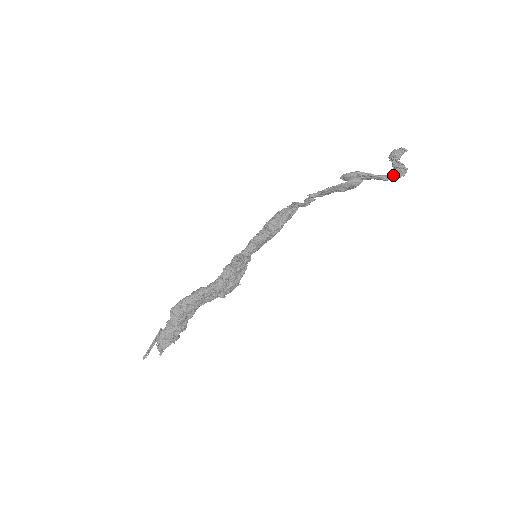
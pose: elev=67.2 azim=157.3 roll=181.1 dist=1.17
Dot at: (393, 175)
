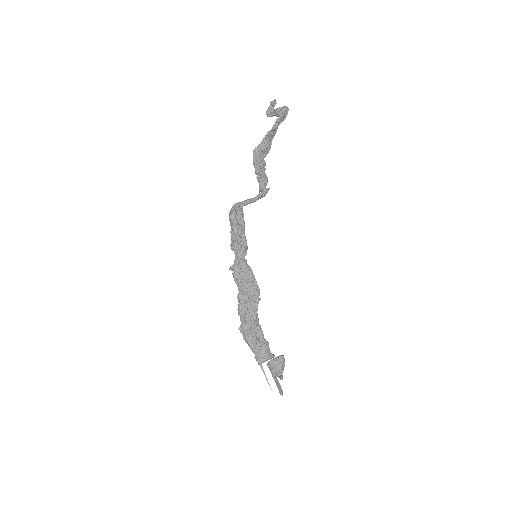
Dot at: (276, 120)
